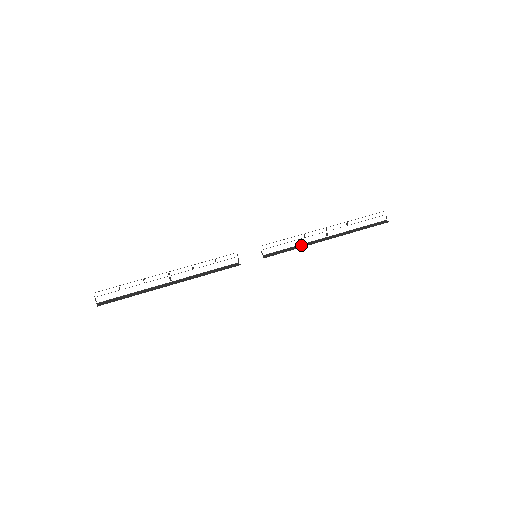
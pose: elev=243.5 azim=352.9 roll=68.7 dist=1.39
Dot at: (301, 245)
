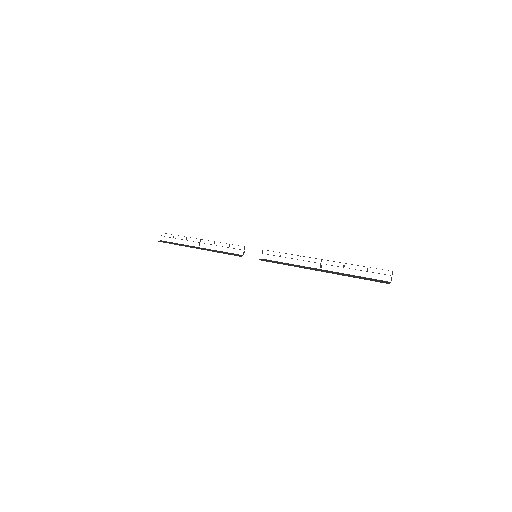
Dot at: (294, 265)
